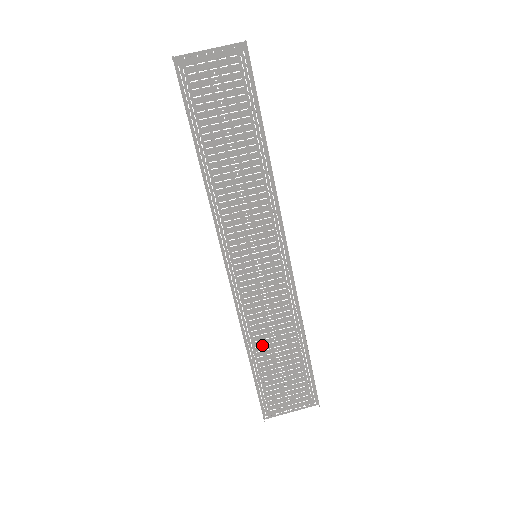
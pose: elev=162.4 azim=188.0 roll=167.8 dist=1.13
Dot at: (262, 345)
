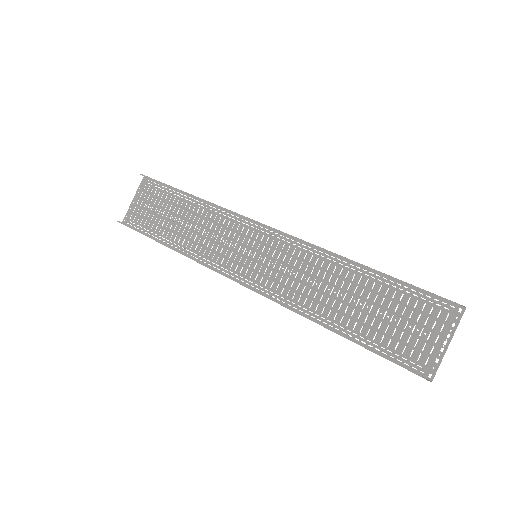
Dot at: (337, 312)
